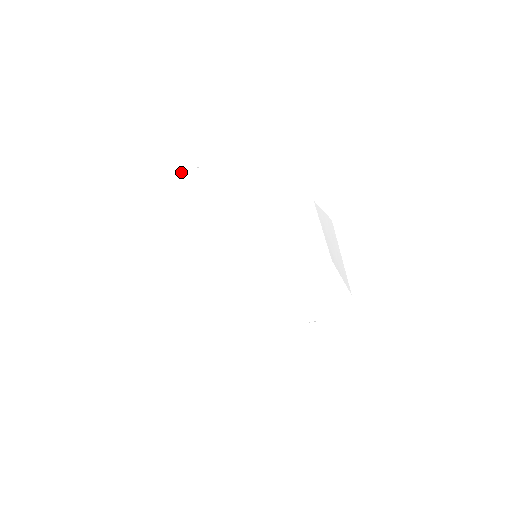
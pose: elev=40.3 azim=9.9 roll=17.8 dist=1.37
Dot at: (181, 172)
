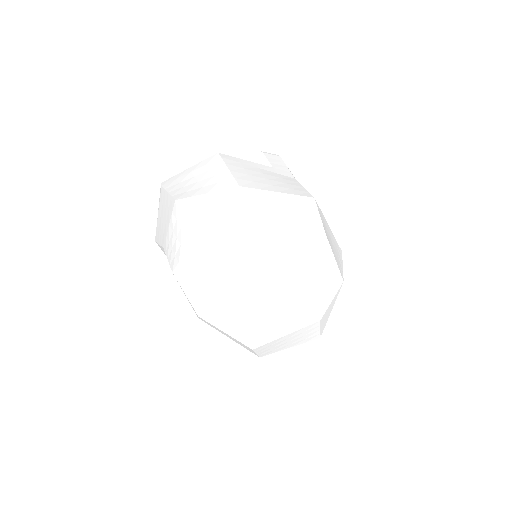
Dot at: (160, 194)
